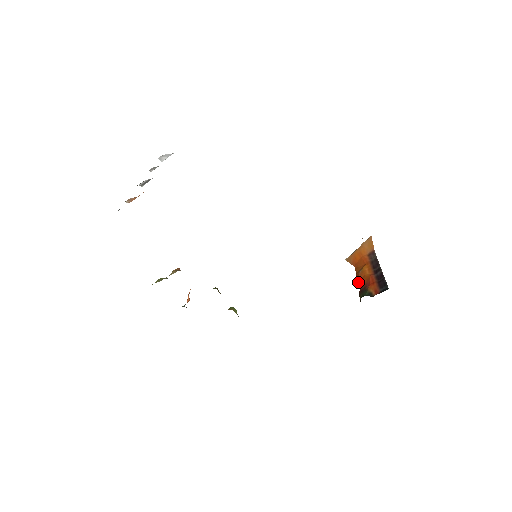
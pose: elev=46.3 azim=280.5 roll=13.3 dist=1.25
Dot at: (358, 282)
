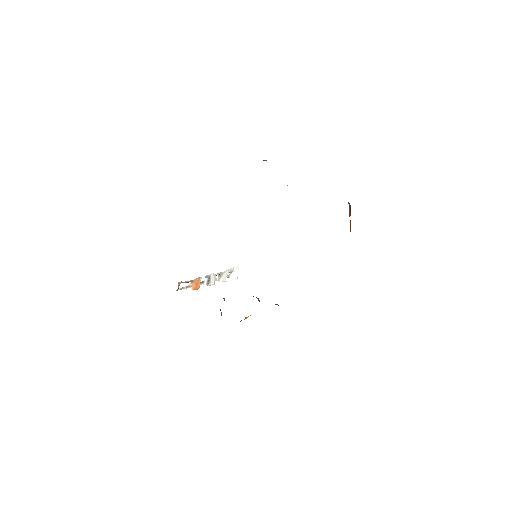
Dot at: occluded
